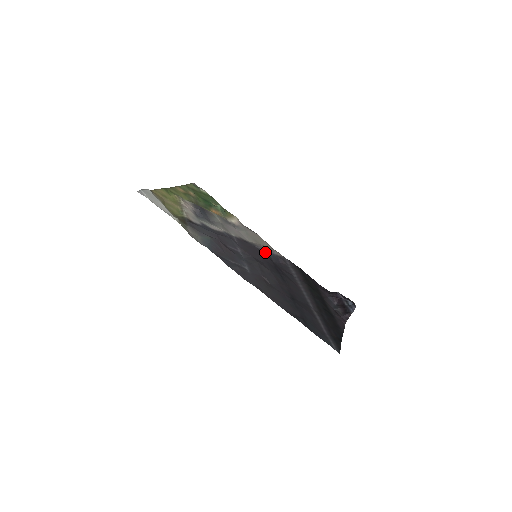
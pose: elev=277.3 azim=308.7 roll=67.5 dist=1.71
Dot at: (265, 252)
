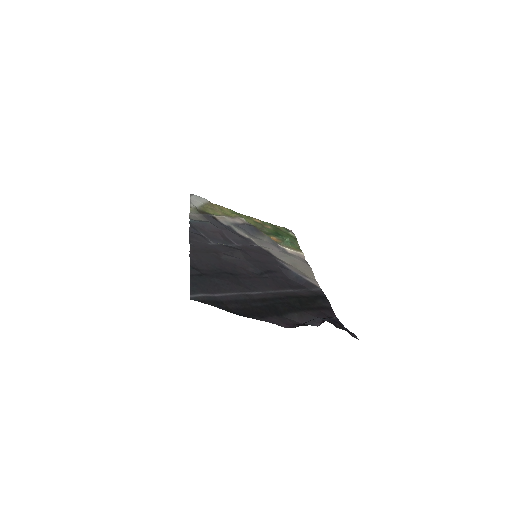
Dot at: (286, 268)
